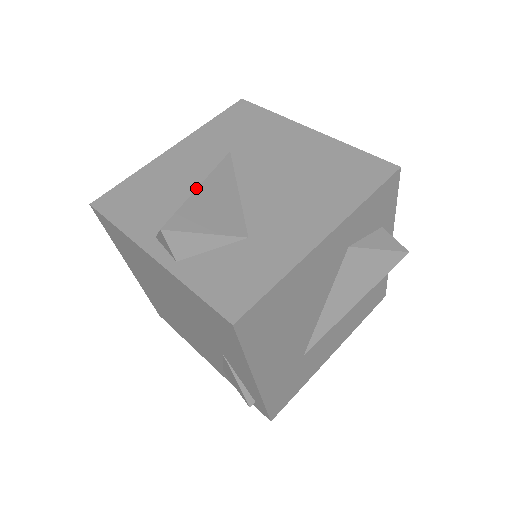
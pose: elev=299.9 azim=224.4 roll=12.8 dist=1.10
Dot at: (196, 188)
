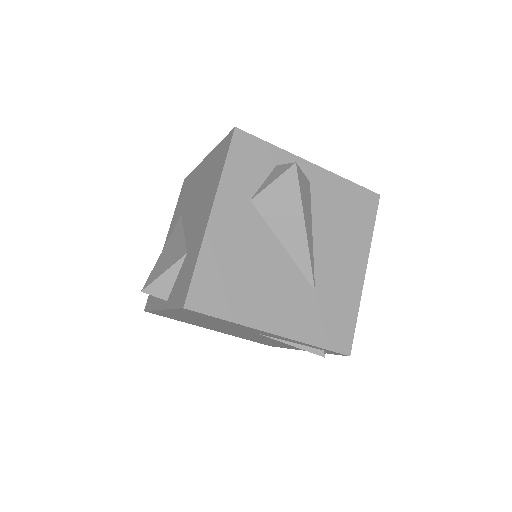
Dot at: occluded
